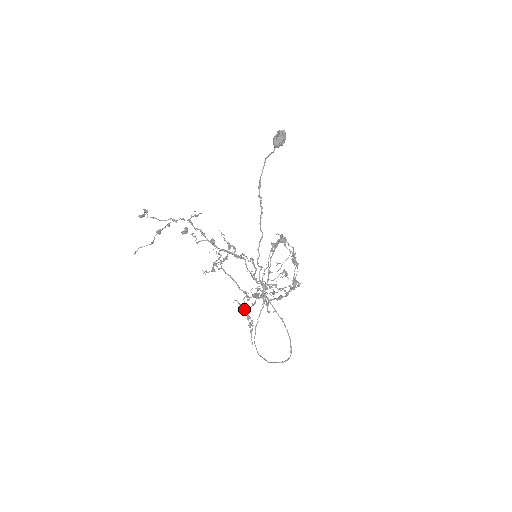
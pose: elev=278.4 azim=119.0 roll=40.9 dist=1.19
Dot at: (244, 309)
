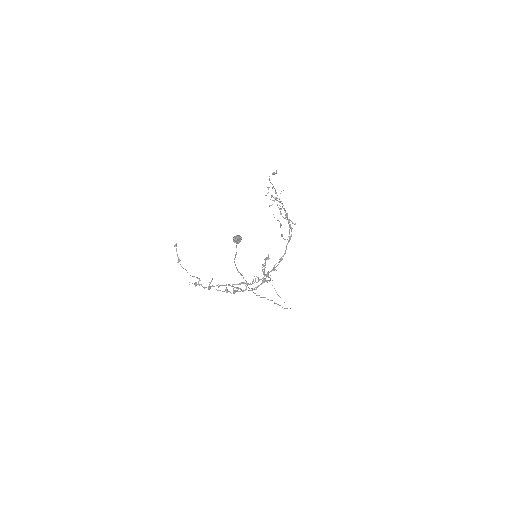
Dot at: (260, 284)
